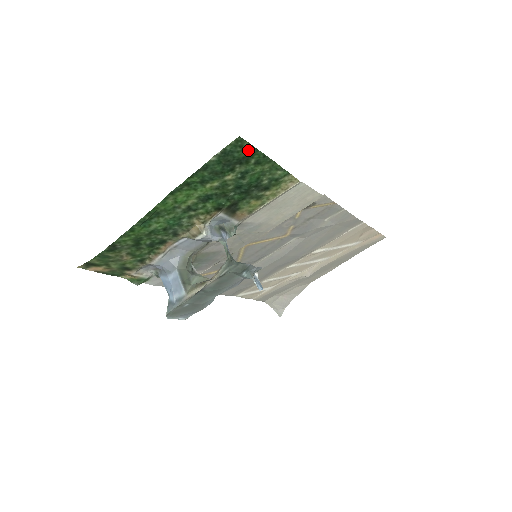
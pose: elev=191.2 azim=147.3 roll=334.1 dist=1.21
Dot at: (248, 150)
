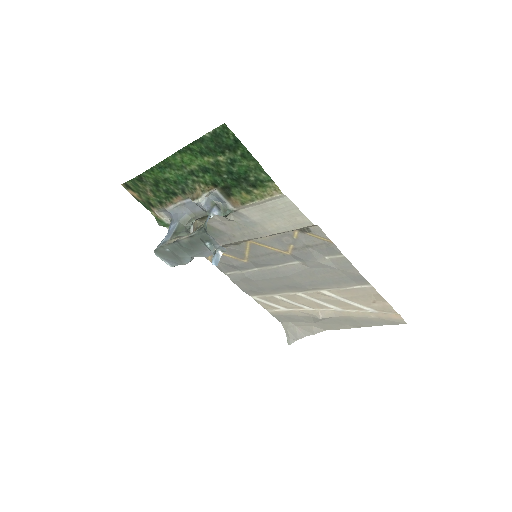
Dot at: (234, 140)
